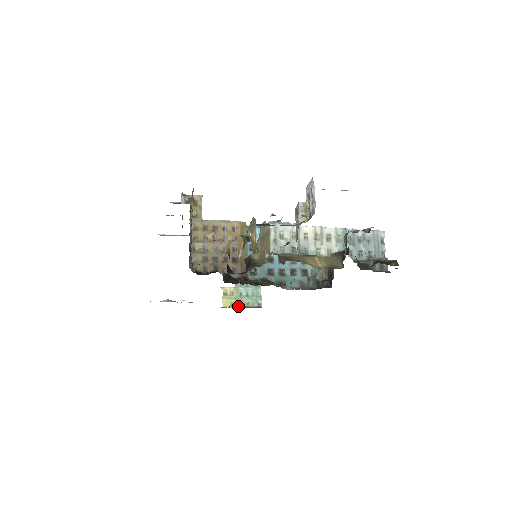
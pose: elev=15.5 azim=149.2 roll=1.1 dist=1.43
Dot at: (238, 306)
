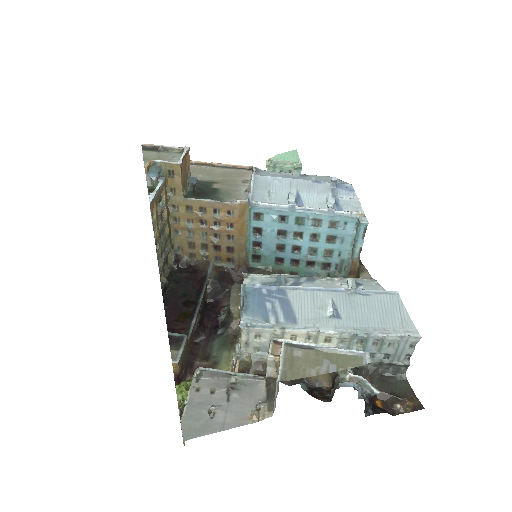
Dot at: occluded
